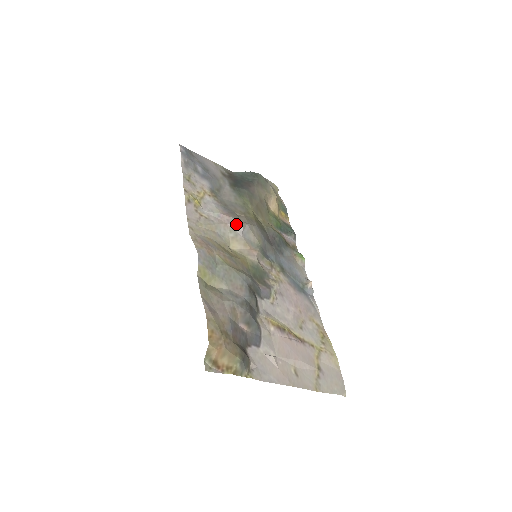
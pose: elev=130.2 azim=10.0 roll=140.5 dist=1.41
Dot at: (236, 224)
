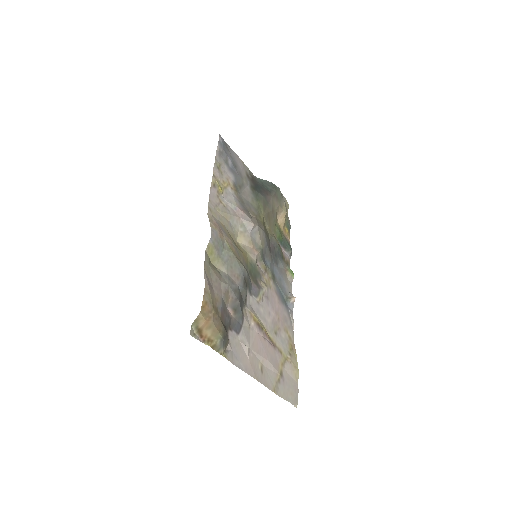
Dot at: (248, 221)
